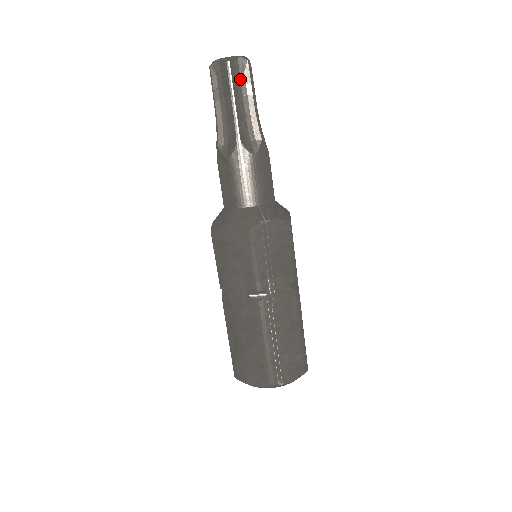
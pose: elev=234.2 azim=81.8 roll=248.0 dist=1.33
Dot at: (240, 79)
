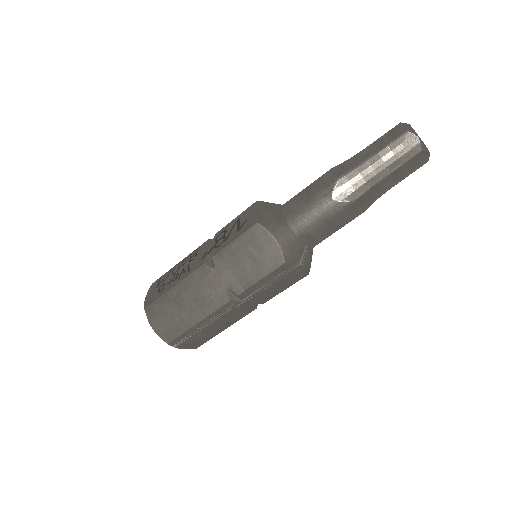
Dot at: (409, 165)
